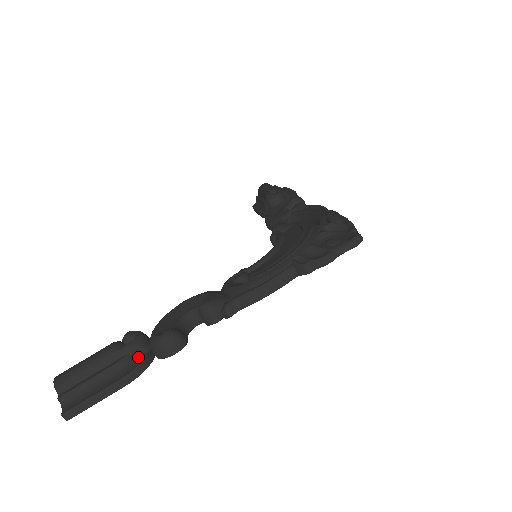
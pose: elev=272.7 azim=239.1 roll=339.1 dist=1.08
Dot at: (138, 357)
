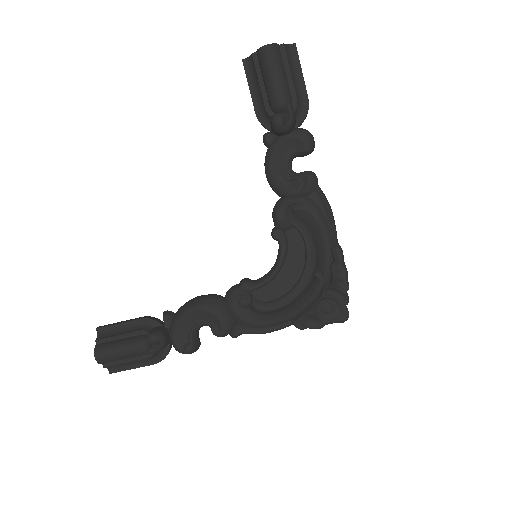
Dot at: (162, 350)
